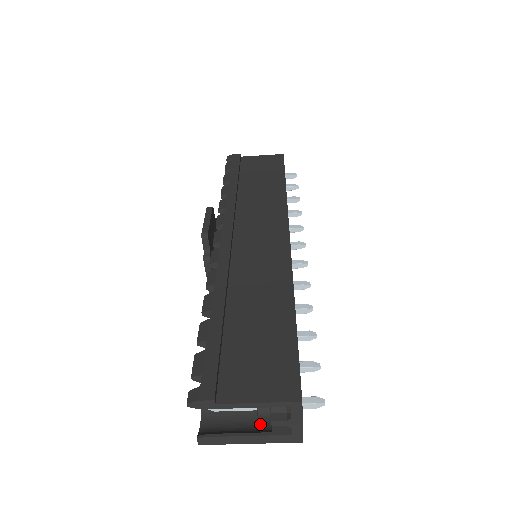
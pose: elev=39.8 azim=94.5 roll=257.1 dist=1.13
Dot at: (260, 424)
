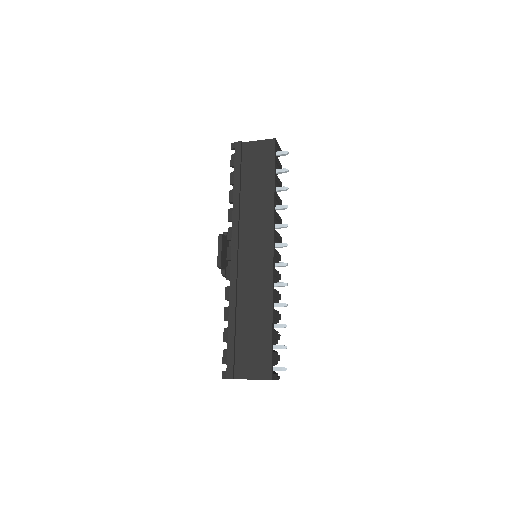
Dot at: occluded
